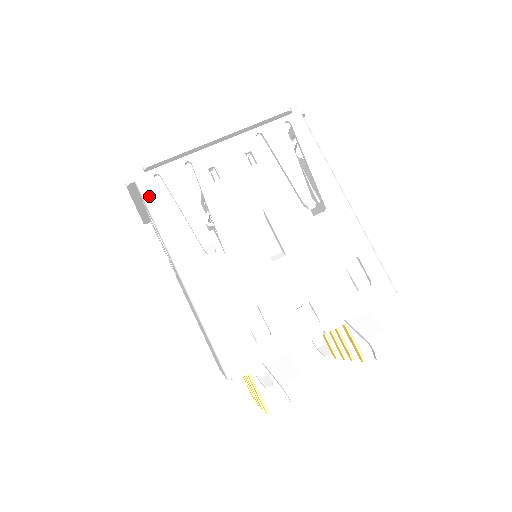
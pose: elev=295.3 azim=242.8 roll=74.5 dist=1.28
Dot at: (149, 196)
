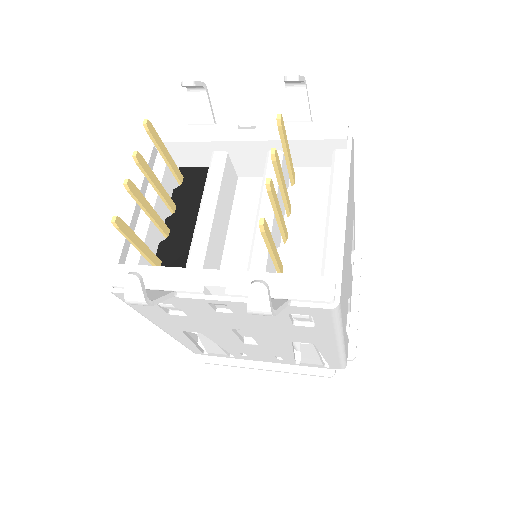
Dot at: occluded
